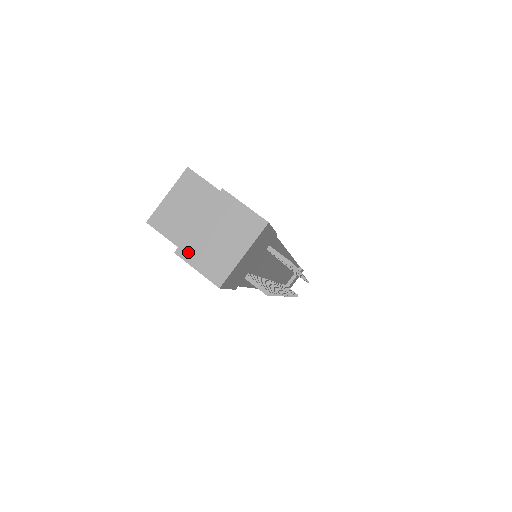
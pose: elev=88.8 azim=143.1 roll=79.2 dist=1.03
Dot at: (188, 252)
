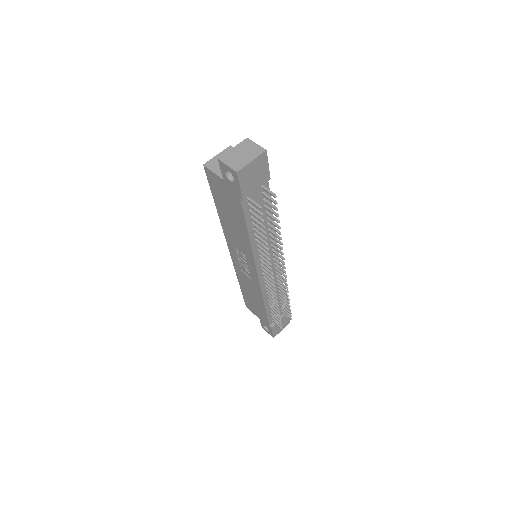
Dot at: (225, 159)
